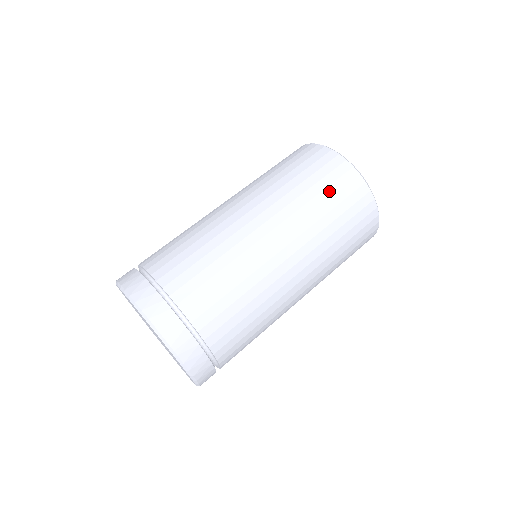
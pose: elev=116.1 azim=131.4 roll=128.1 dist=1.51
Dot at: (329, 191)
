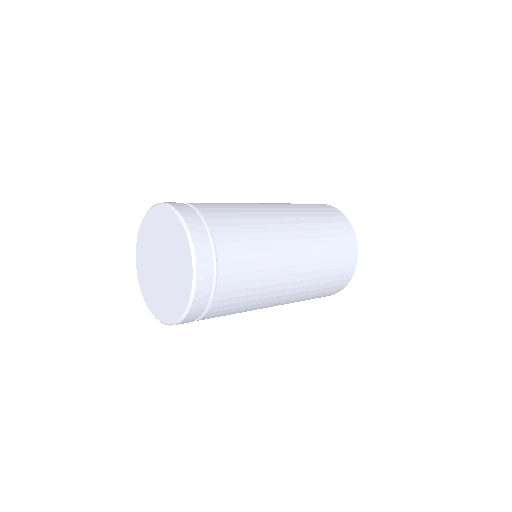
Dot at: (308, 204)
